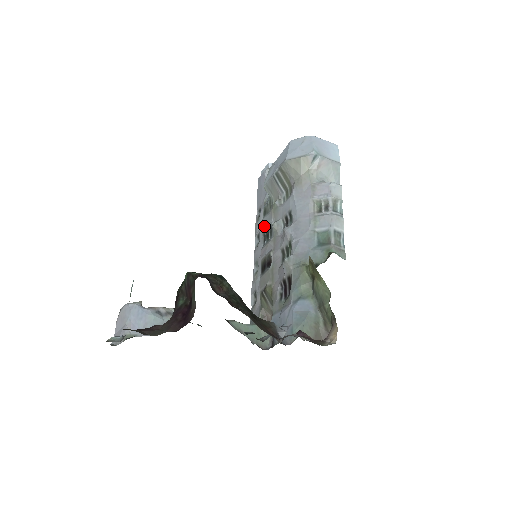
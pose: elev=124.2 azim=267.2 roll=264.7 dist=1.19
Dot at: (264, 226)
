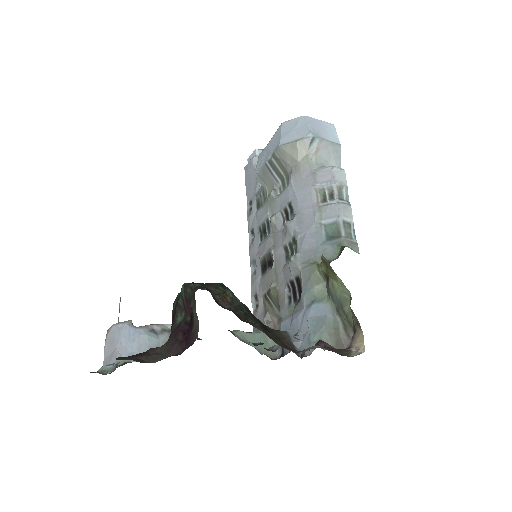
Dot at: (259, 220)
